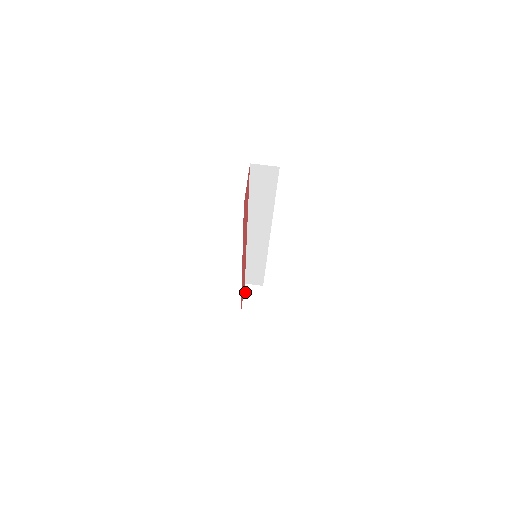
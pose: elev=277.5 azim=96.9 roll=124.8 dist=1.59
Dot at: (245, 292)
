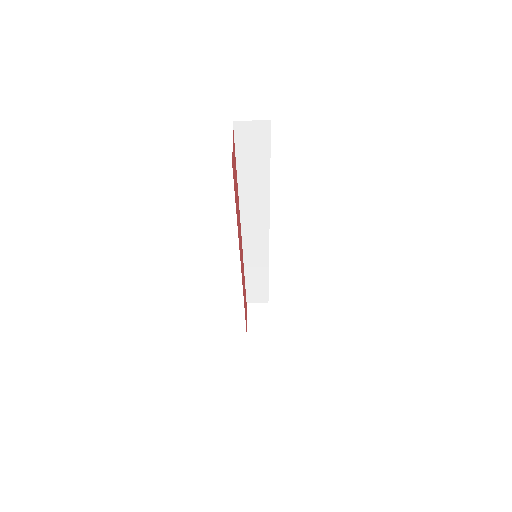
Dot at: (248, 313)
